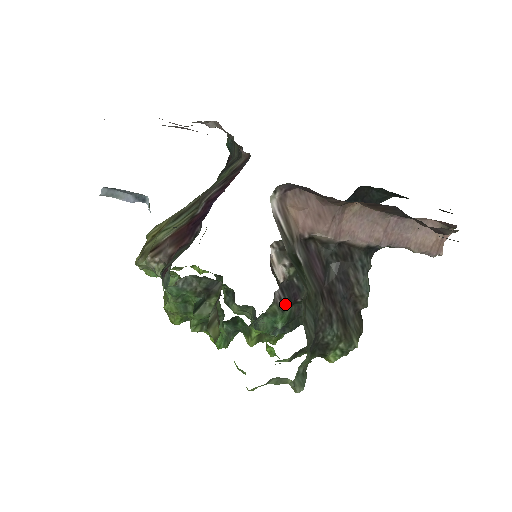
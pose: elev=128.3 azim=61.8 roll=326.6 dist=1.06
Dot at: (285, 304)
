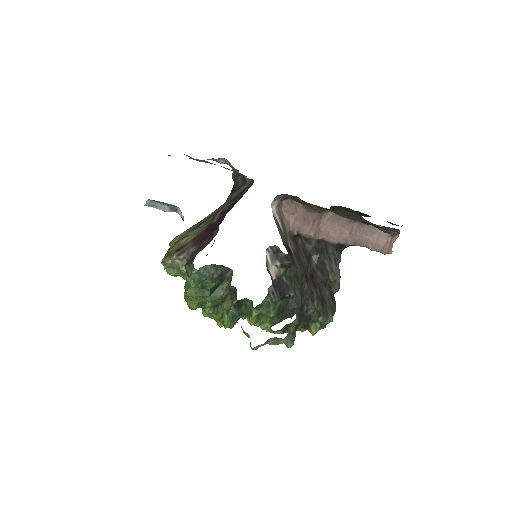
Dot at: (276, 298)
